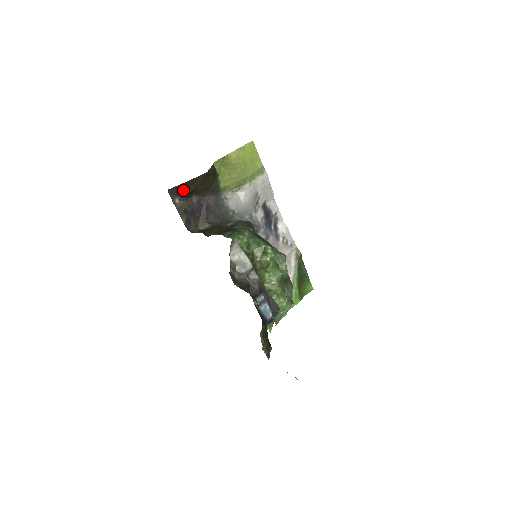
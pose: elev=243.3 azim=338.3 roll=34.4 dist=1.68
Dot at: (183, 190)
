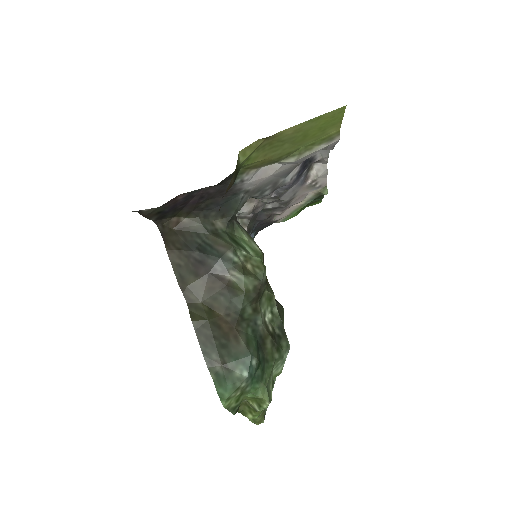
Dot at: occluded
